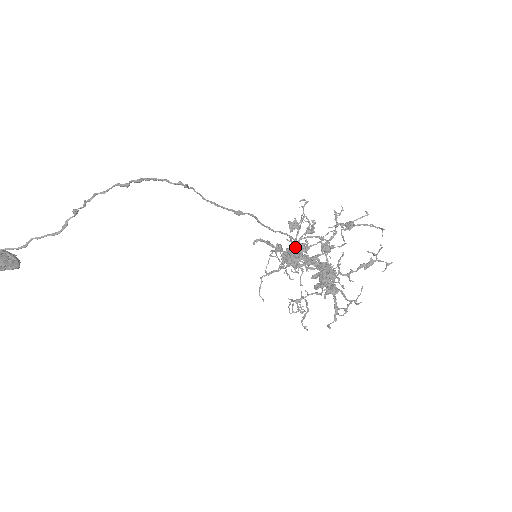
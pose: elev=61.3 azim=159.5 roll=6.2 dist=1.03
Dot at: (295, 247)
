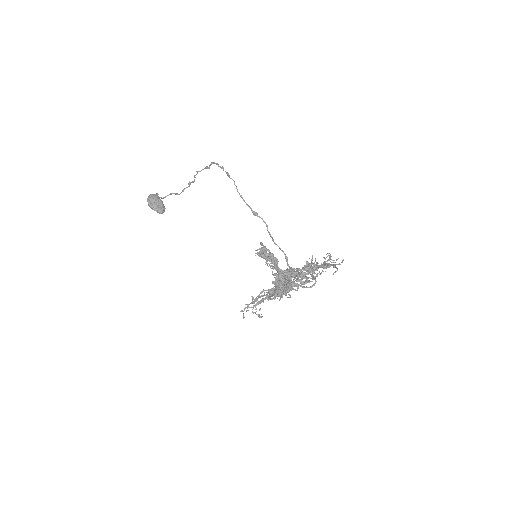
Dot at: (287, 268)
